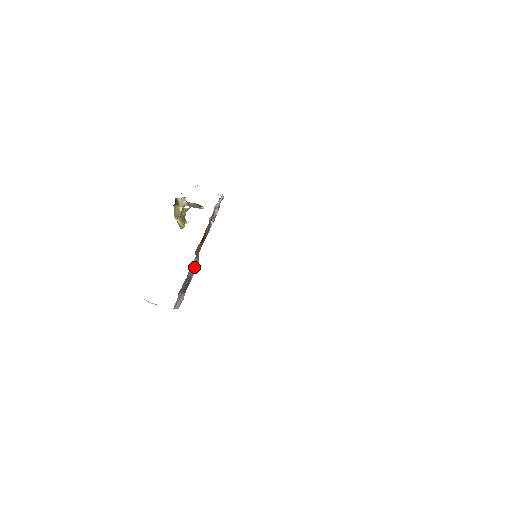
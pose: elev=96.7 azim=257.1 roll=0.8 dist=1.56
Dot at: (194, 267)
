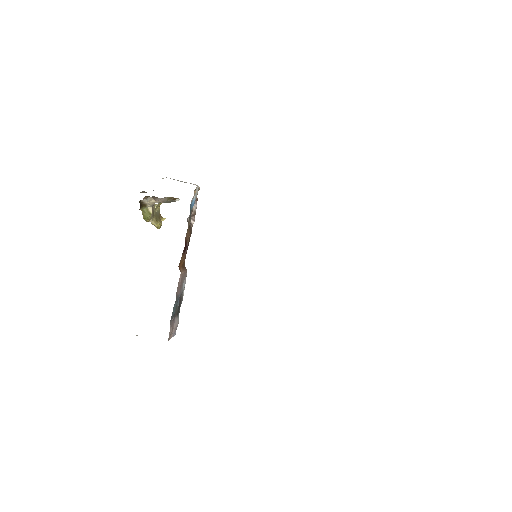
Dot at: (182, 283)
